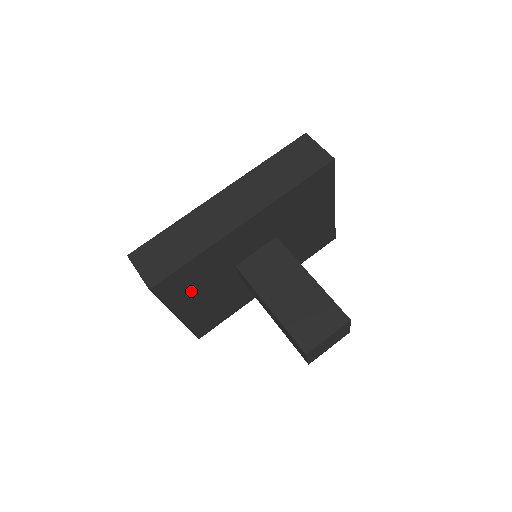
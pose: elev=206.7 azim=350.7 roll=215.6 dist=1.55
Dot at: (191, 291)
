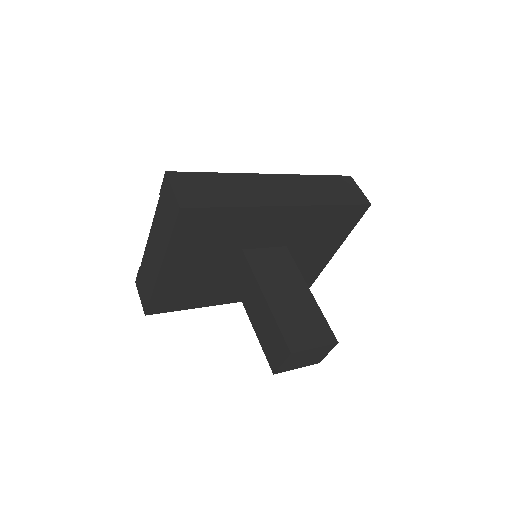
Dot at: (197, 245)
